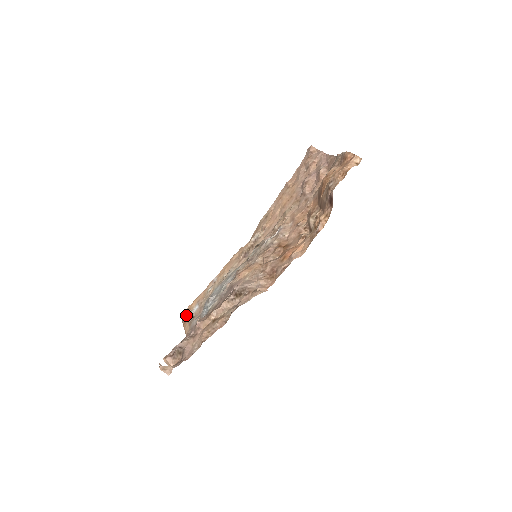
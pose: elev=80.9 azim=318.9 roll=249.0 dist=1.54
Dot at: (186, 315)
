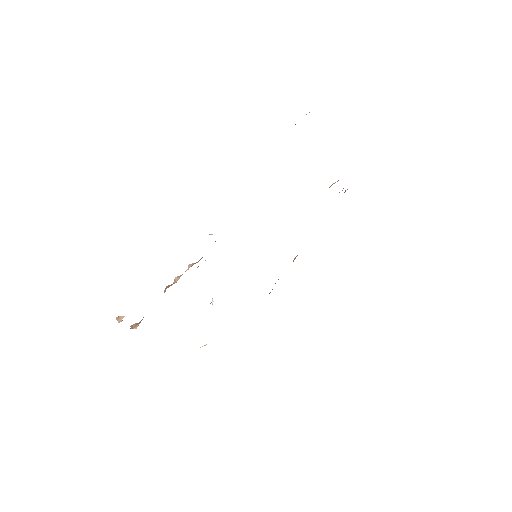
Dot at: occluded
